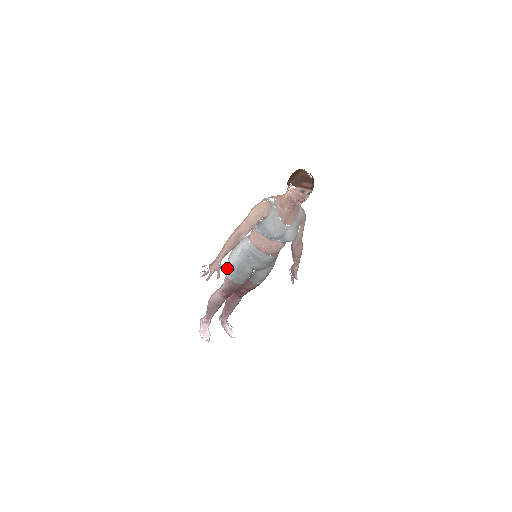
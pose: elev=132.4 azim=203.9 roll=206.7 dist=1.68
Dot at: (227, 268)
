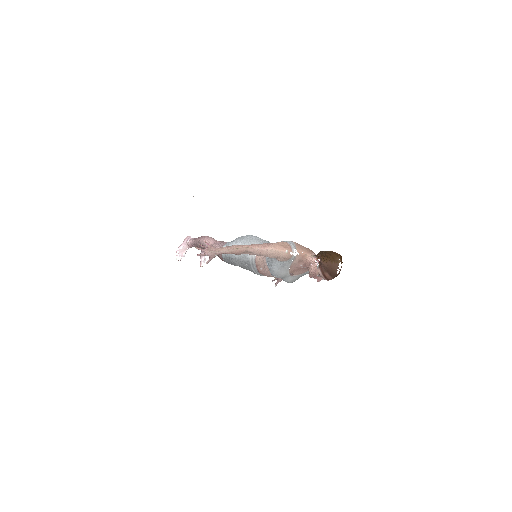
Dot at: occluded
